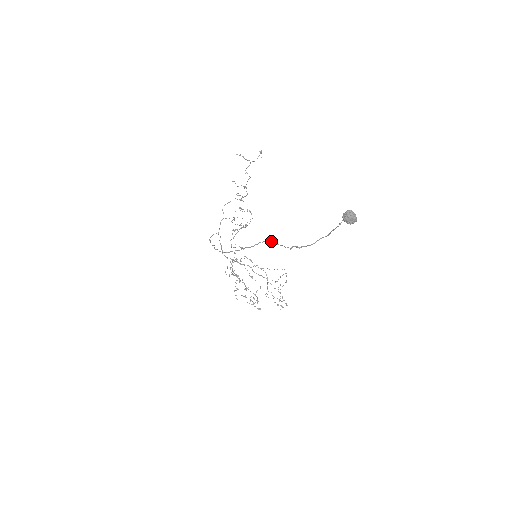
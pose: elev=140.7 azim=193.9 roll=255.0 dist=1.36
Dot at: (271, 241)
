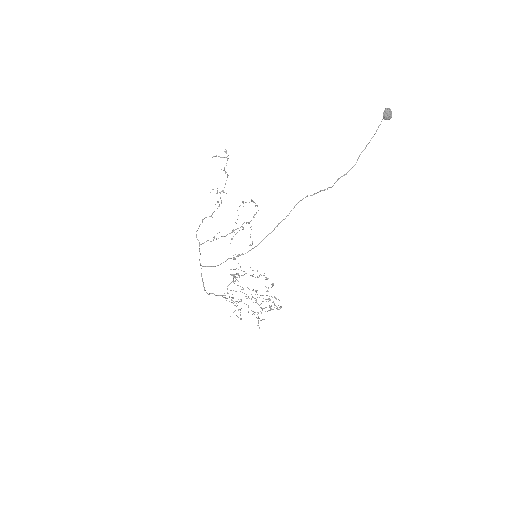
Dot at: occluded
